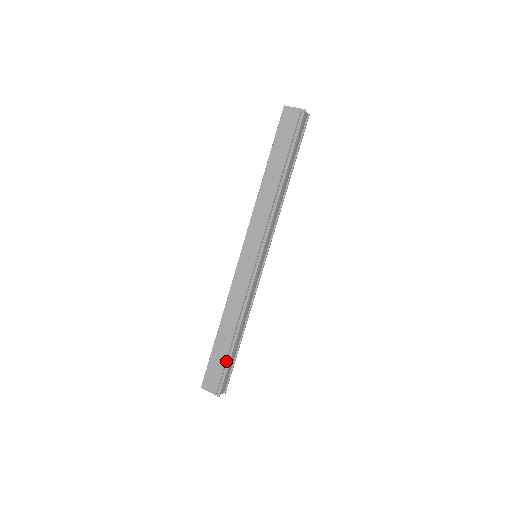
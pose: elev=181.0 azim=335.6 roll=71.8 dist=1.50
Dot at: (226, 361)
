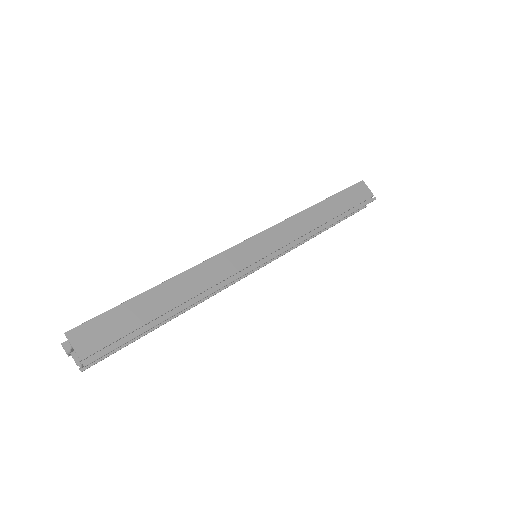
Dot at: (138, 328)
